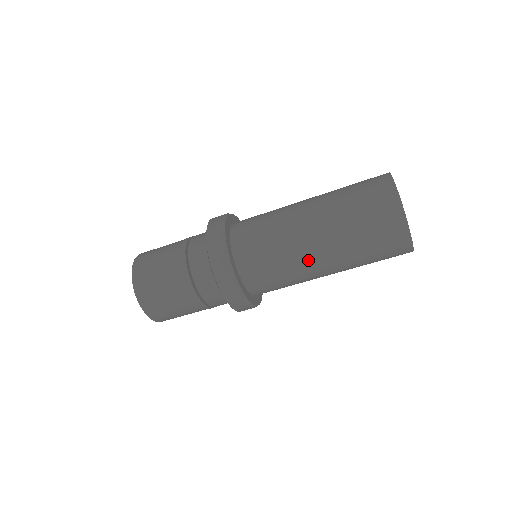
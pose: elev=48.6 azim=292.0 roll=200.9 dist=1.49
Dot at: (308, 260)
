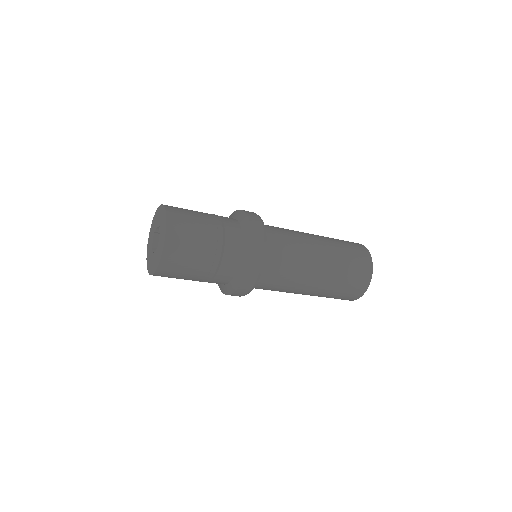
Dot at: occluded
